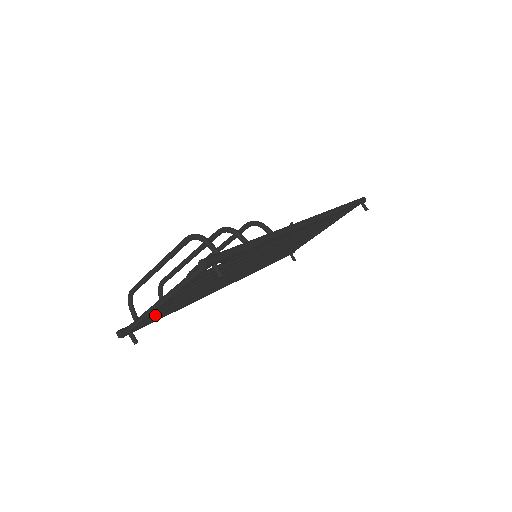
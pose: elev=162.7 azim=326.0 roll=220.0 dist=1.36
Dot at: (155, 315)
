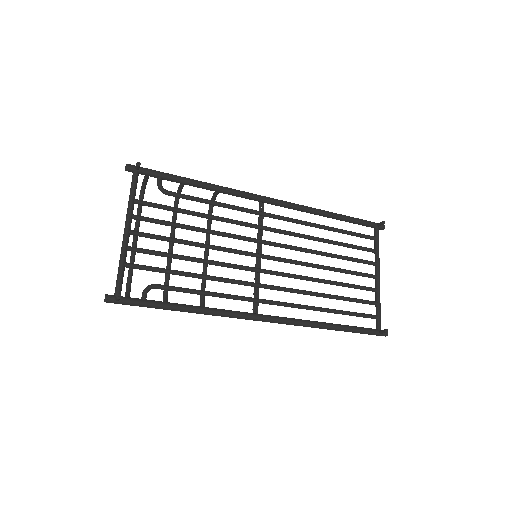
Dot at: (145, 288)
